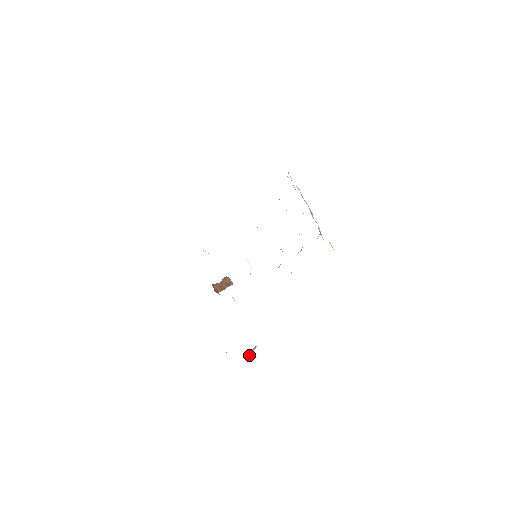
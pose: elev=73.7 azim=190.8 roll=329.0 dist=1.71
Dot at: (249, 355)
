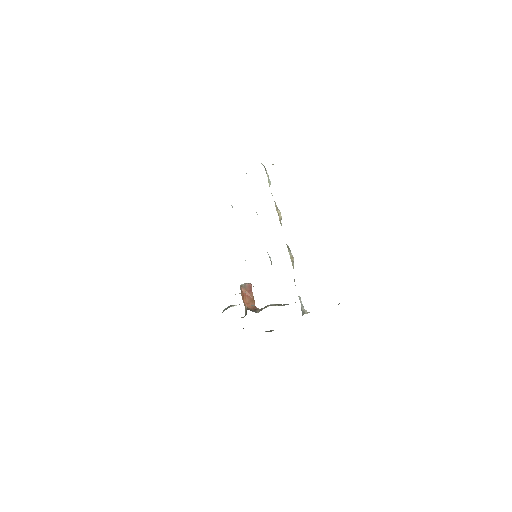
Dot at: (306, 311)
